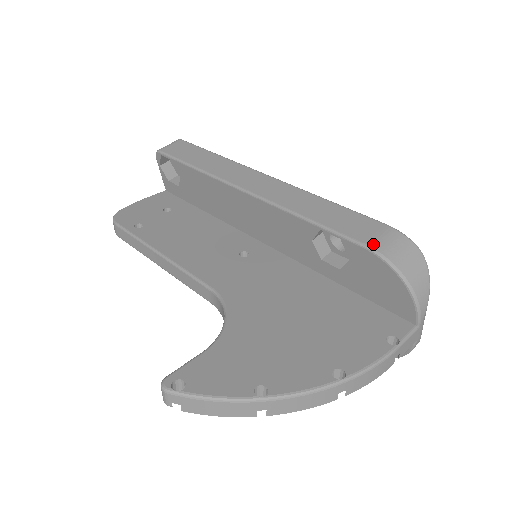
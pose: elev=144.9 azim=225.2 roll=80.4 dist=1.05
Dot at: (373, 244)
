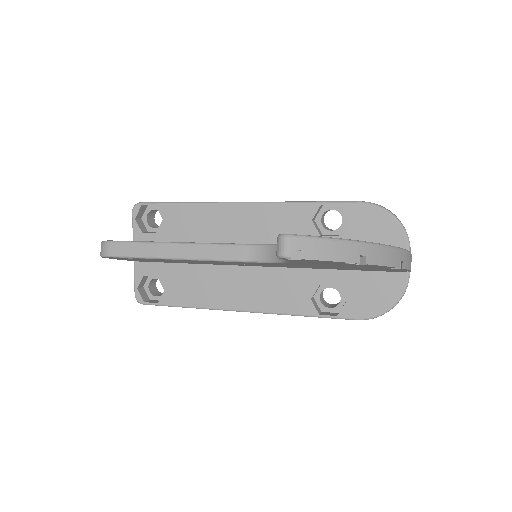
Dot at: (364, 201)
